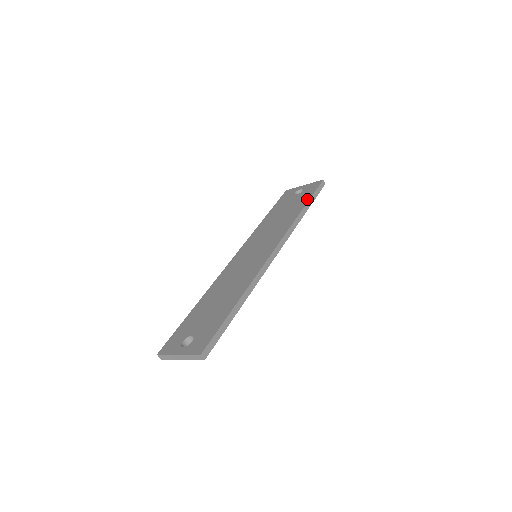
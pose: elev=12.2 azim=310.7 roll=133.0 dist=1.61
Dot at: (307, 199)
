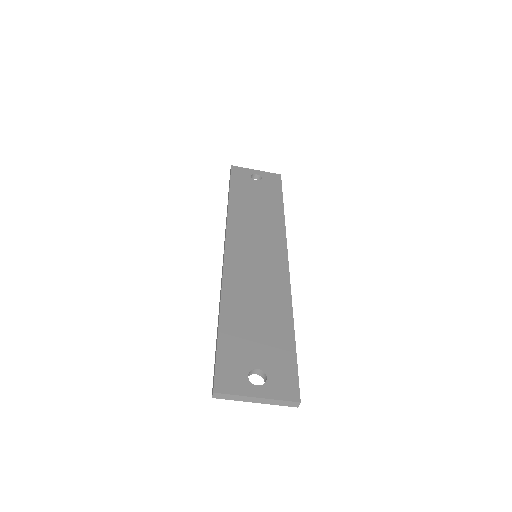
Dot at: (280, 196)
